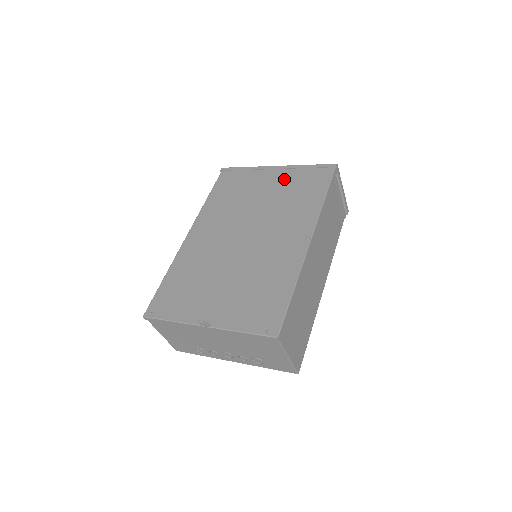
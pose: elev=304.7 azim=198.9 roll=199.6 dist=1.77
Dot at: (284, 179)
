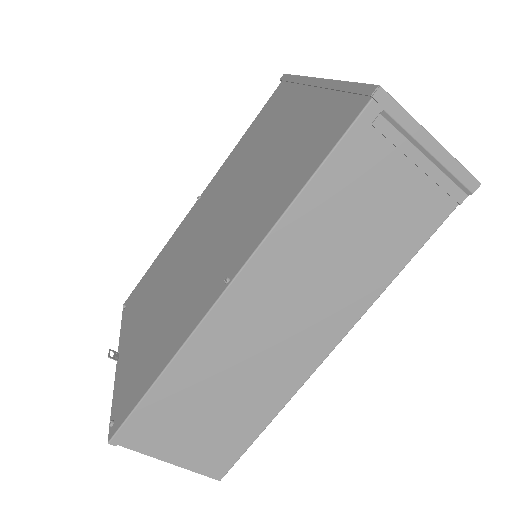
Dot at: (305, 115)
